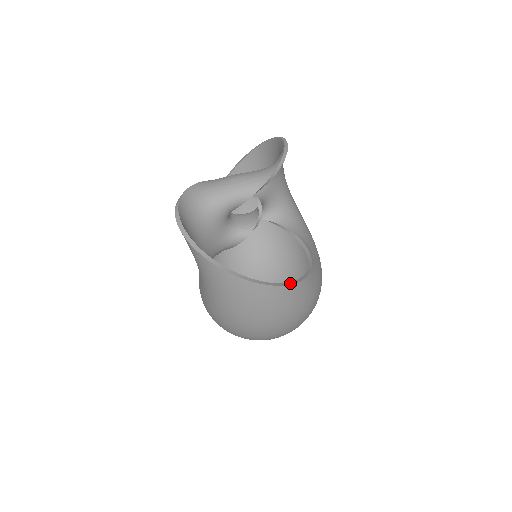
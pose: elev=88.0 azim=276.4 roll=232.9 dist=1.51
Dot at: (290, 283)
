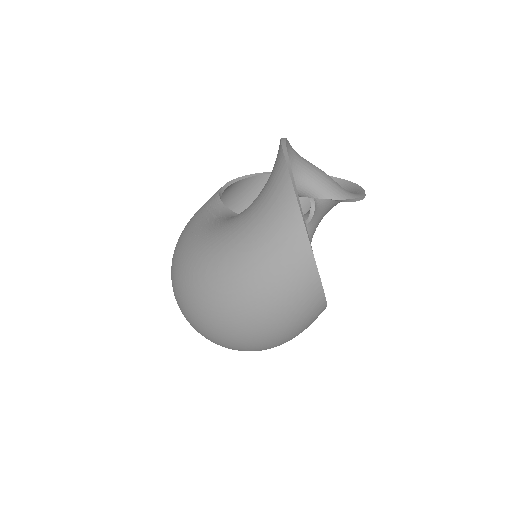
Dot at: (325, 298)
